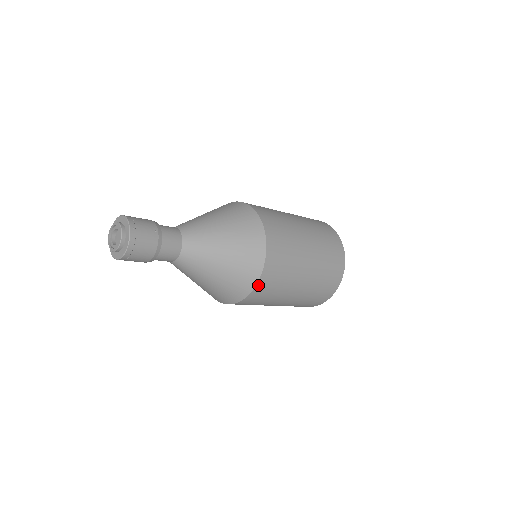
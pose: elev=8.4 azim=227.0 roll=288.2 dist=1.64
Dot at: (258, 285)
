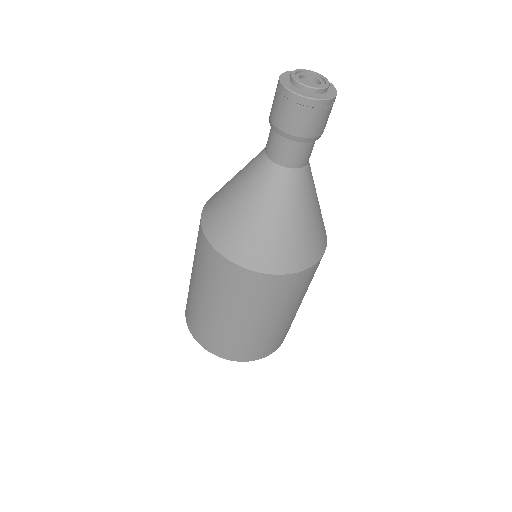
Dot at: (267, 276)
